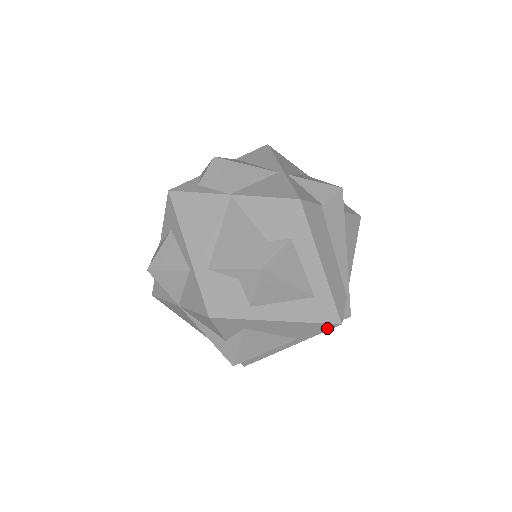
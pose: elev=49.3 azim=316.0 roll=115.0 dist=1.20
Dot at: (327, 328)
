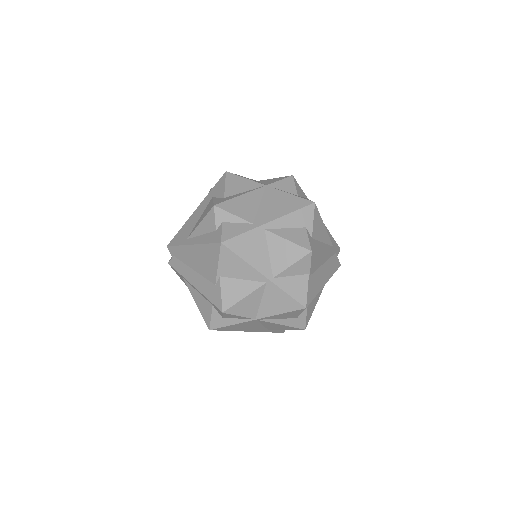
Dot at: occluded
